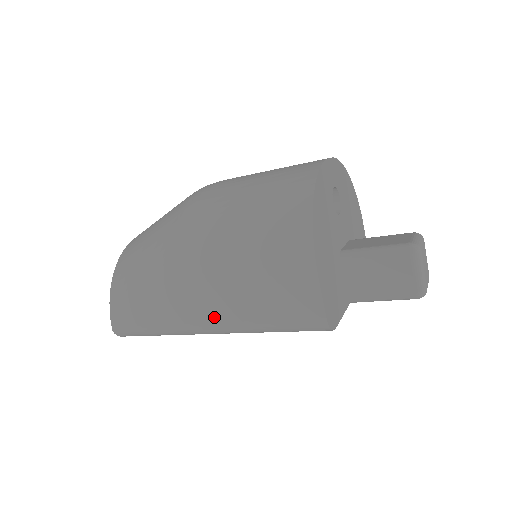
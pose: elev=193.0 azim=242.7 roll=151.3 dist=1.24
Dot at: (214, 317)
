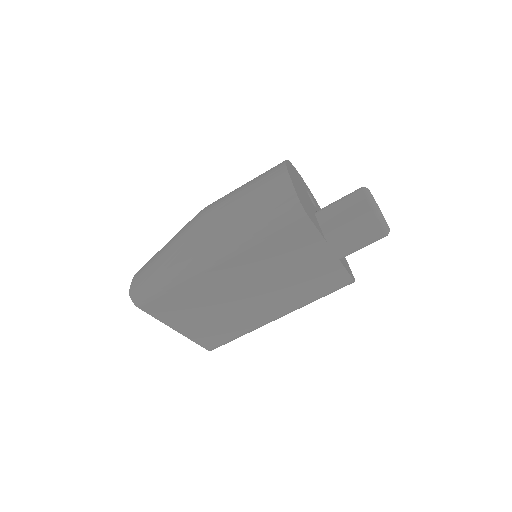
Dot at: (216, 238)
